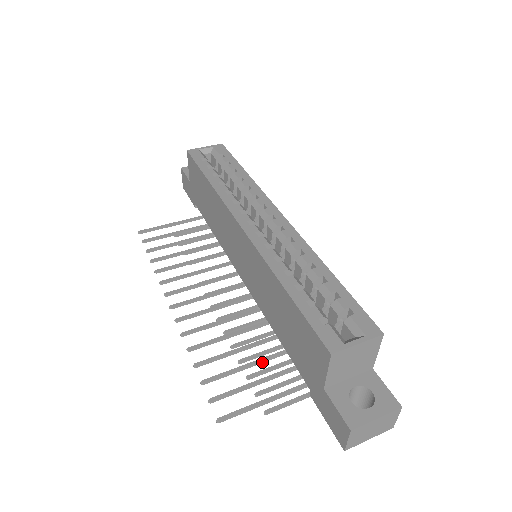
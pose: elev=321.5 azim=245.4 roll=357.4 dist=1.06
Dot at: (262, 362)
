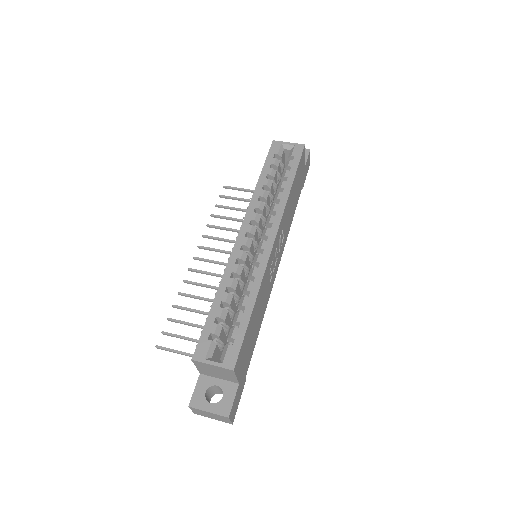
Dot at: occluded
